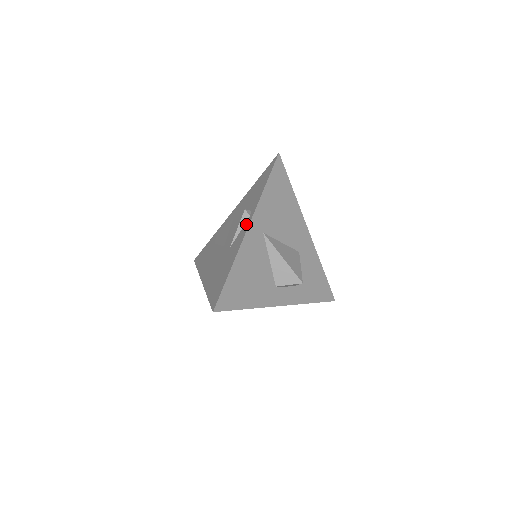
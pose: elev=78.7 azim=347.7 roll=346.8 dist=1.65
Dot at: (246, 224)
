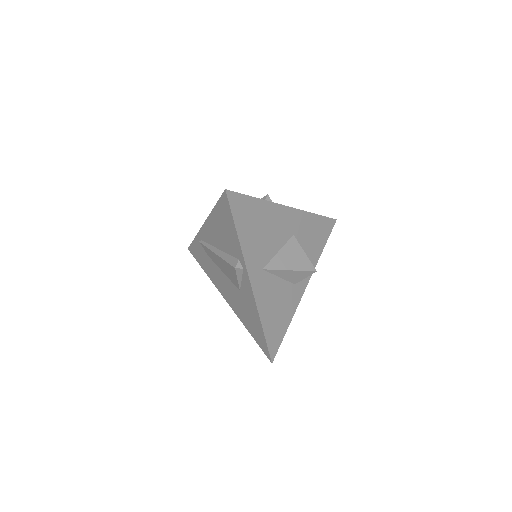
Dot at: (245, 278)
